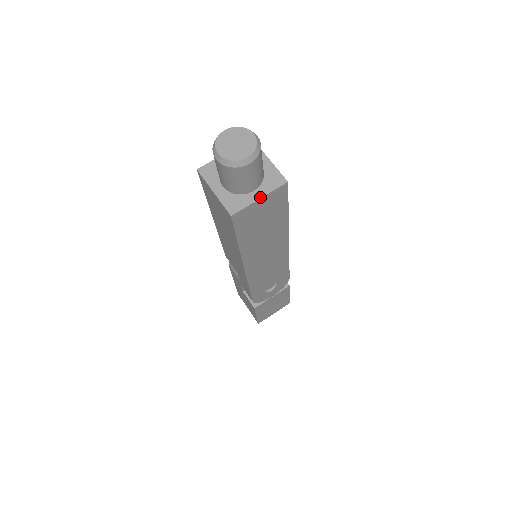
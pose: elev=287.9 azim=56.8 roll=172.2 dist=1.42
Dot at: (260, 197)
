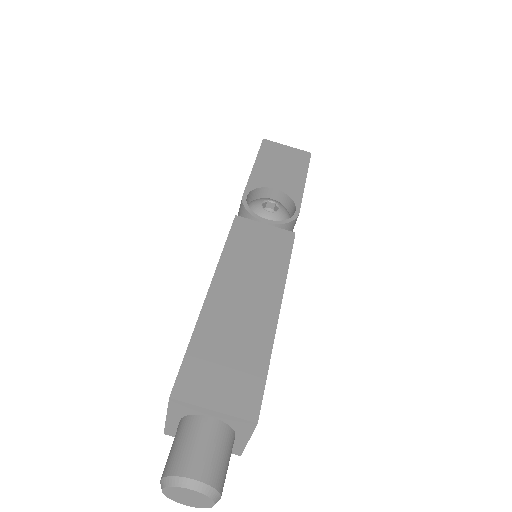
Dot at: occluded
